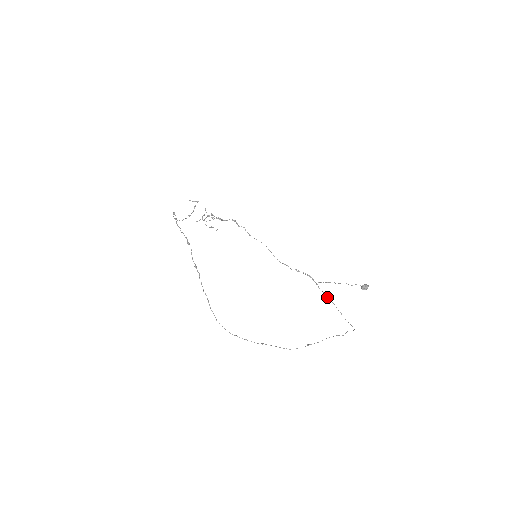
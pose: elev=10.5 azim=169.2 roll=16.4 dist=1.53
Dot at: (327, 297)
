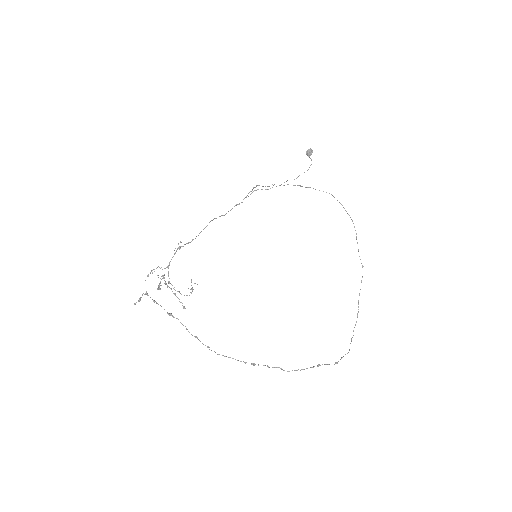
Dot at: occluded
